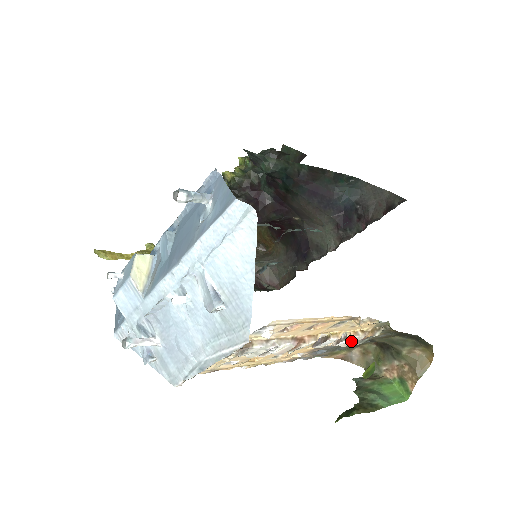
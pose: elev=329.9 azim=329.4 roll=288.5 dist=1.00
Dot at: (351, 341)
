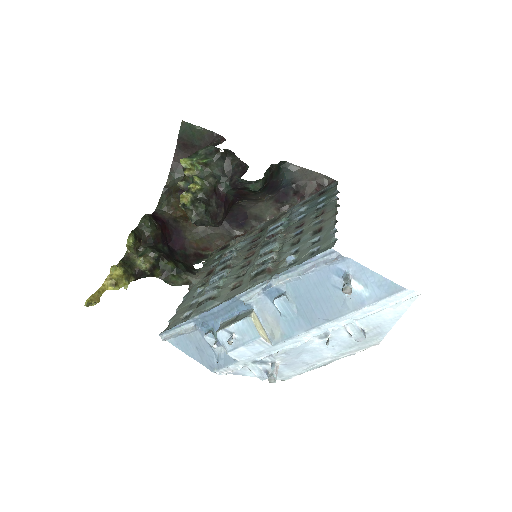
Dot at: occluded
